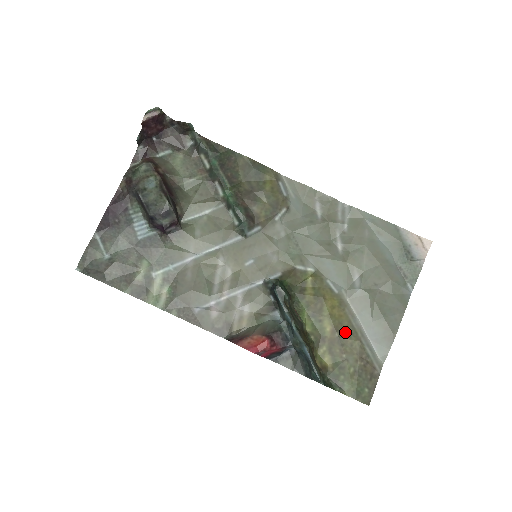
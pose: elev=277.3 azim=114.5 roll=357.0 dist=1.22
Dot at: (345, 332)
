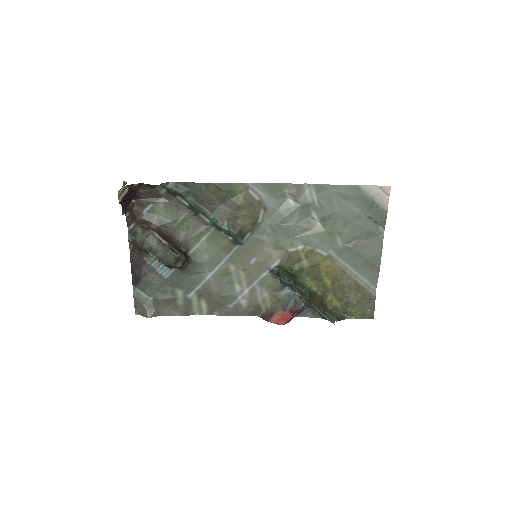
Dot at: (342, 279)
